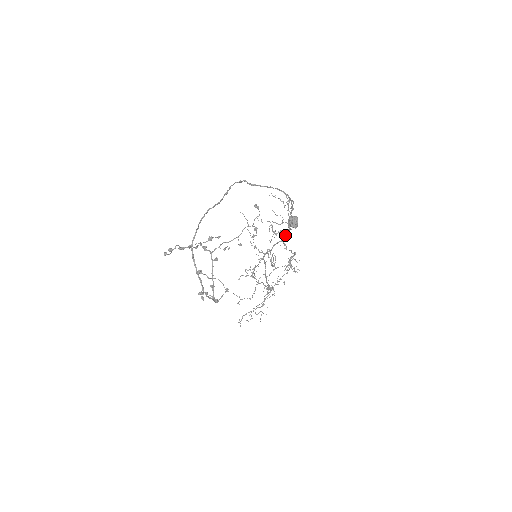
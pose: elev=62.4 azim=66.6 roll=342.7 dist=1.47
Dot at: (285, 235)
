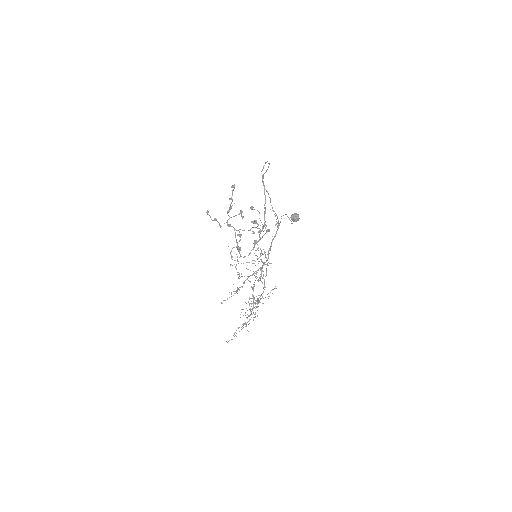
Dot at: occluded
